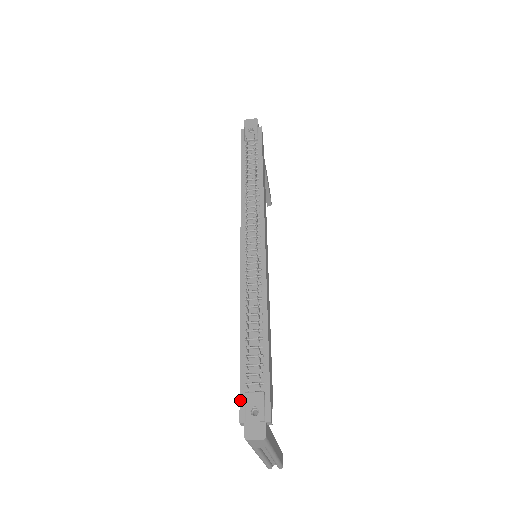
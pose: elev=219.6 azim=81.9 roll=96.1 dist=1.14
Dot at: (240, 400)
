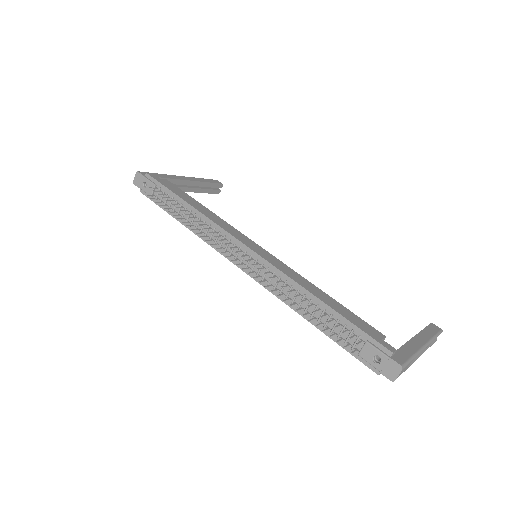
Dot at: occluded
